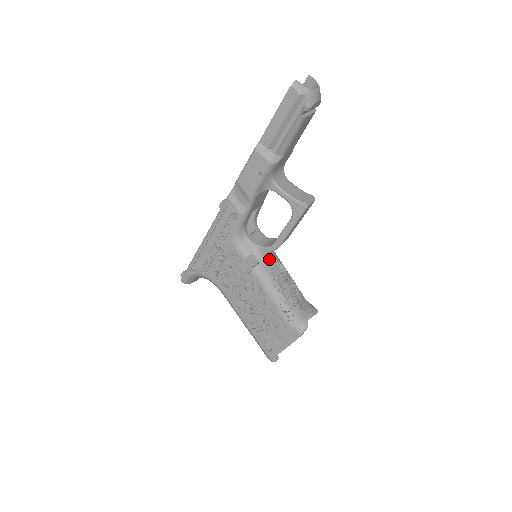
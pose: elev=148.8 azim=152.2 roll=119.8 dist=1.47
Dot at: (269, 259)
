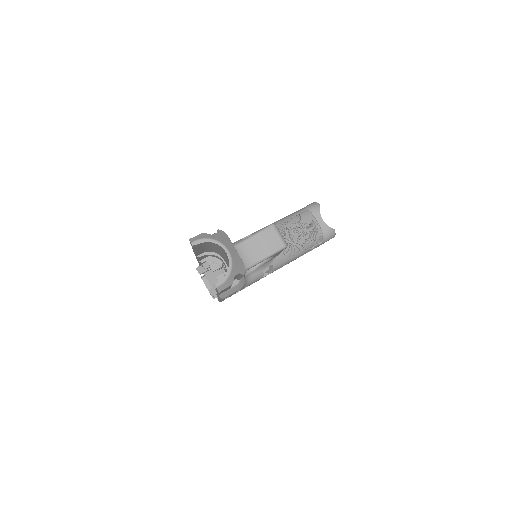
Dot at: occluded
